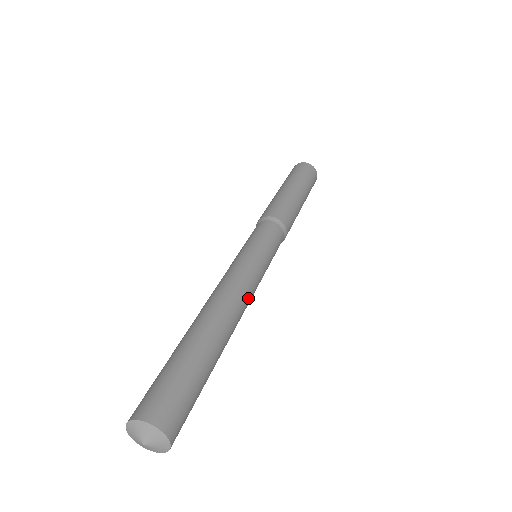
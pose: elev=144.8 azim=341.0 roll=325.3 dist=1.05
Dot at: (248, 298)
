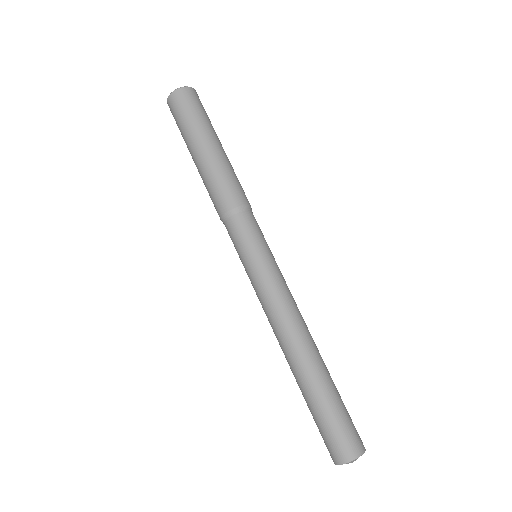
Dot at: (297, 308)
